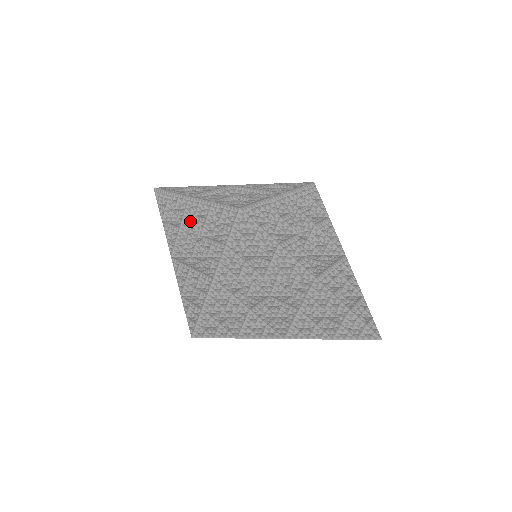
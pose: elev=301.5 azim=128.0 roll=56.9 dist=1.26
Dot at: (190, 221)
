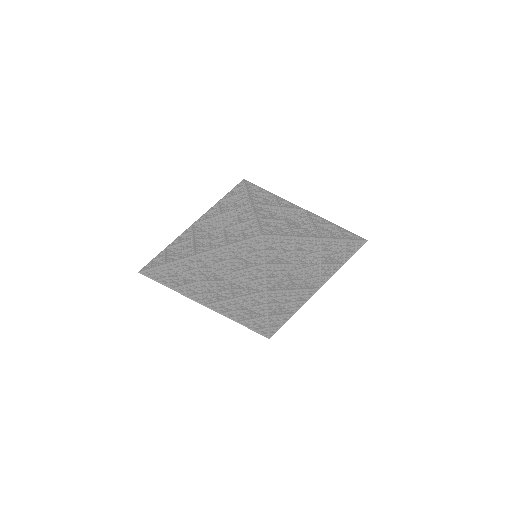
Dot at: (202, 271)
